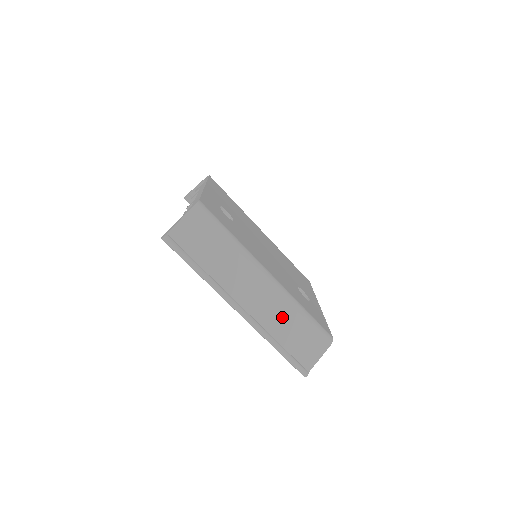
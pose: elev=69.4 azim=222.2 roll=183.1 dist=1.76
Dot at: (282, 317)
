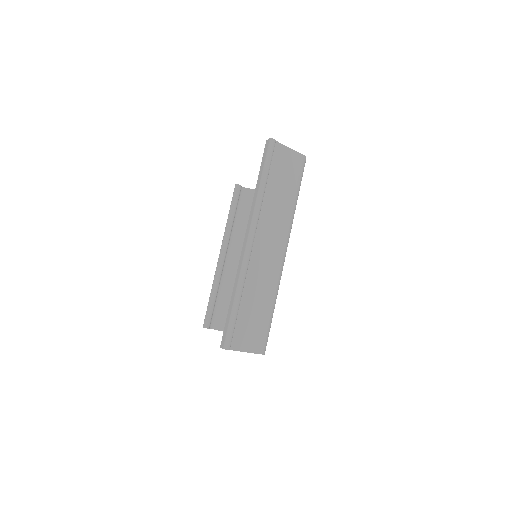
Dot at: (262, 287)
